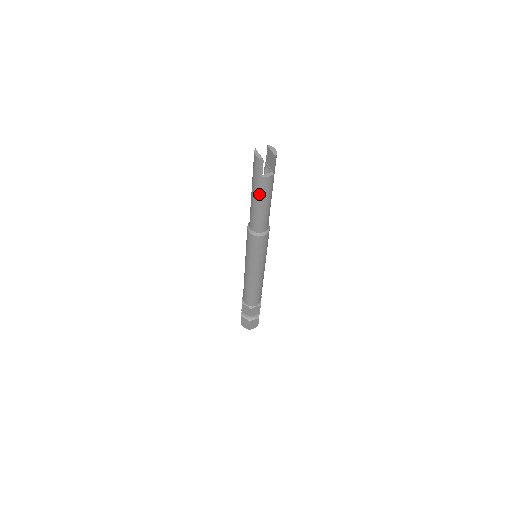
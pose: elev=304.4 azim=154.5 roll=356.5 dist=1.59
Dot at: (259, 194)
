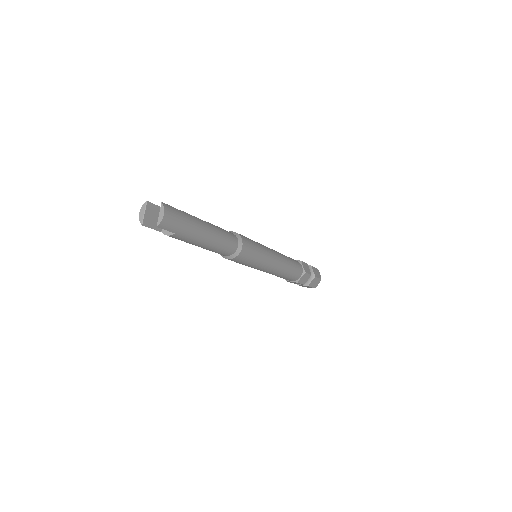
Dot at: occluded
